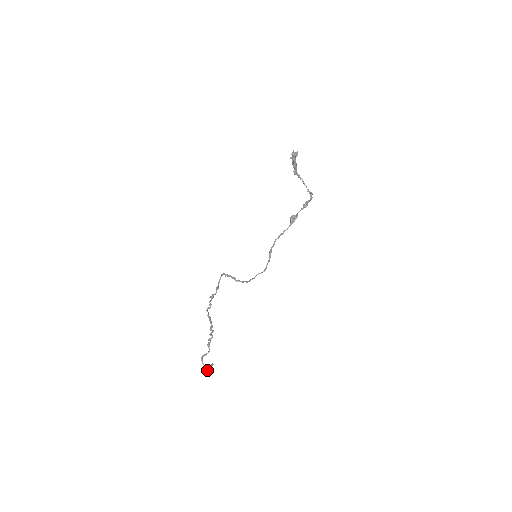
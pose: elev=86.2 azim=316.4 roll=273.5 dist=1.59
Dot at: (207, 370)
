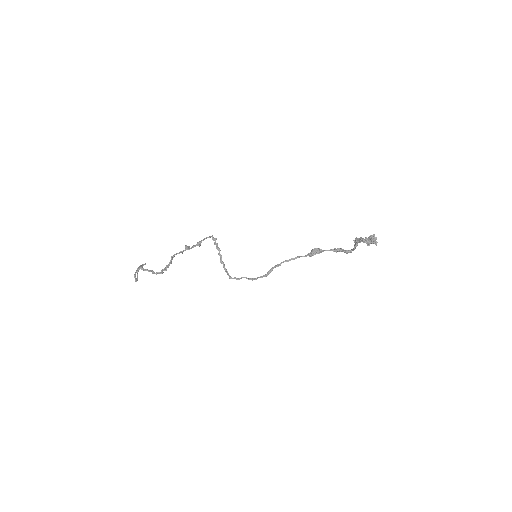
Dot at: (137, 279)
